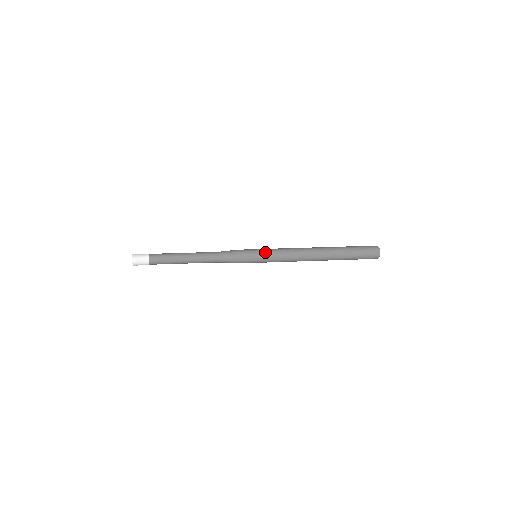
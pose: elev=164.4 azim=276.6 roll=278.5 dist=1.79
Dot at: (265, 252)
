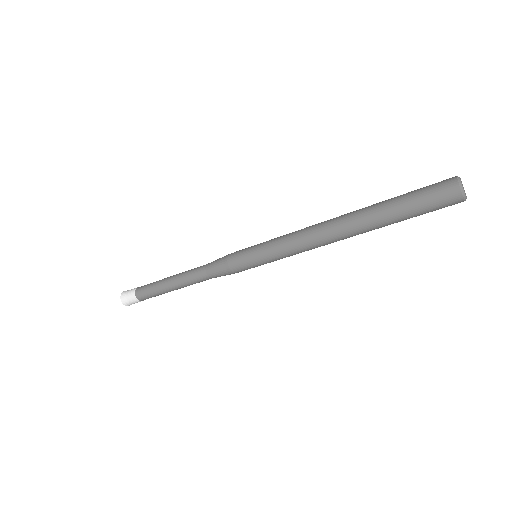
Dot at: (262, 243)
